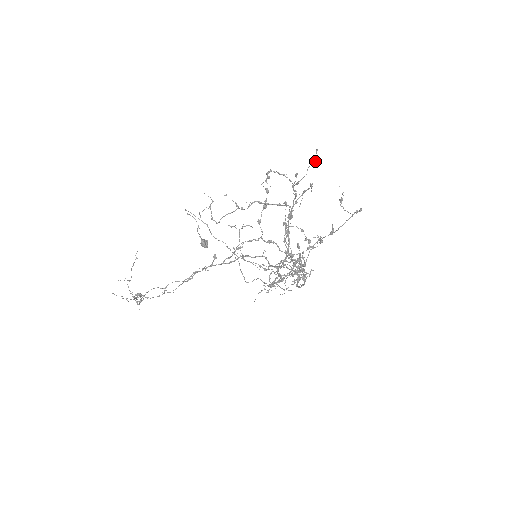
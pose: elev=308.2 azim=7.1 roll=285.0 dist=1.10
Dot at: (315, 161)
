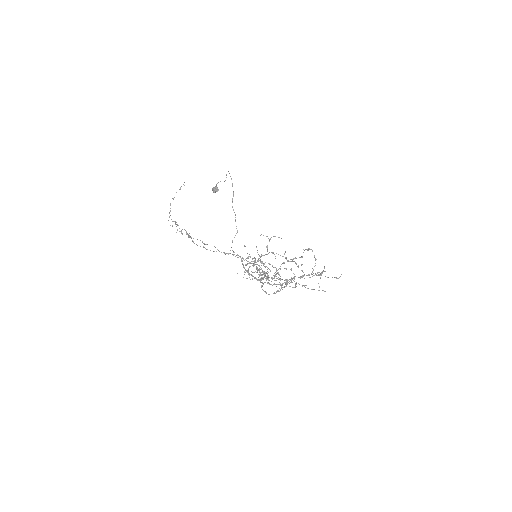
Dot at: (337, 278)
